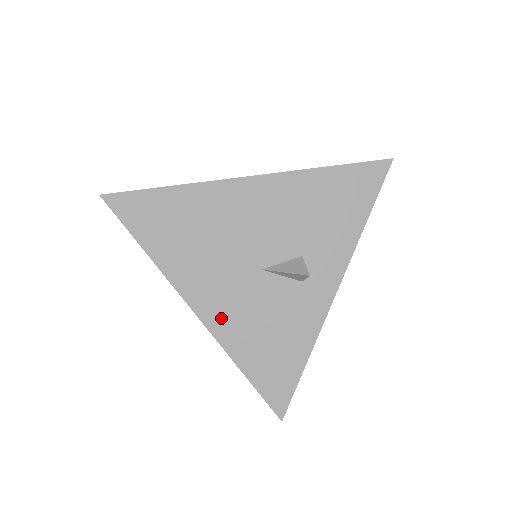
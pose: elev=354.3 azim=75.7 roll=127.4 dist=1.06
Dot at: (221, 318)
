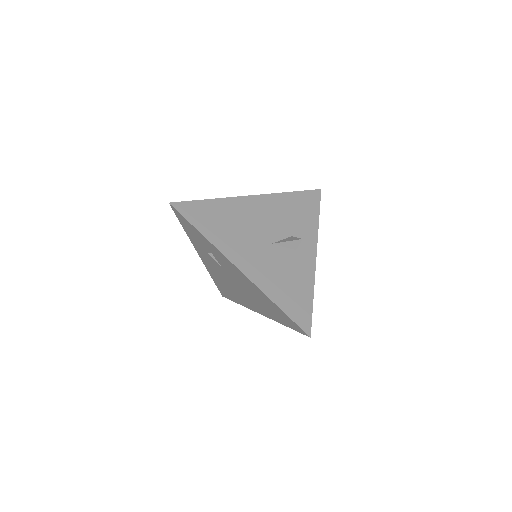
Dot at: (256, 272)
